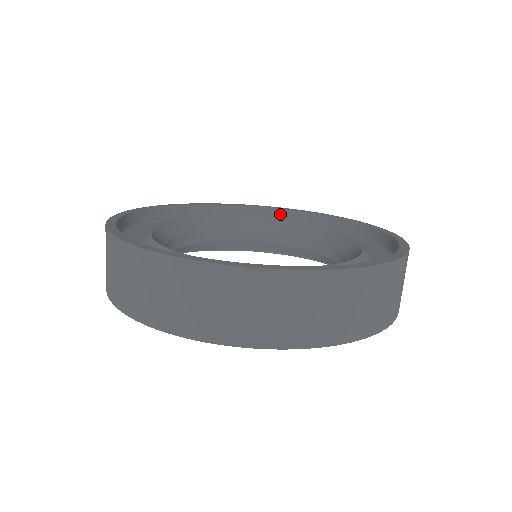
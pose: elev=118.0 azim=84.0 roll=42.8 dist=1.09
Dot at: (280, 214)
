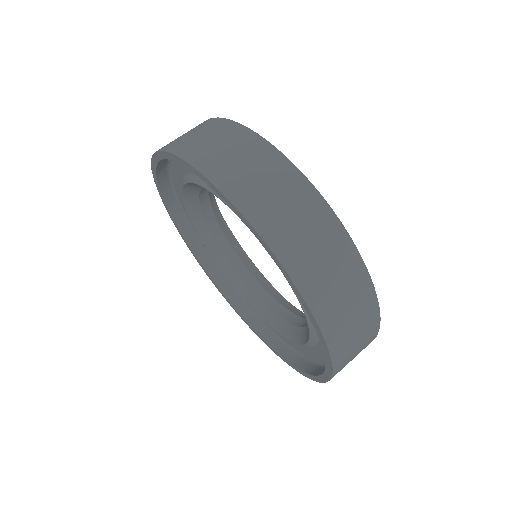
Dot at: occluded
